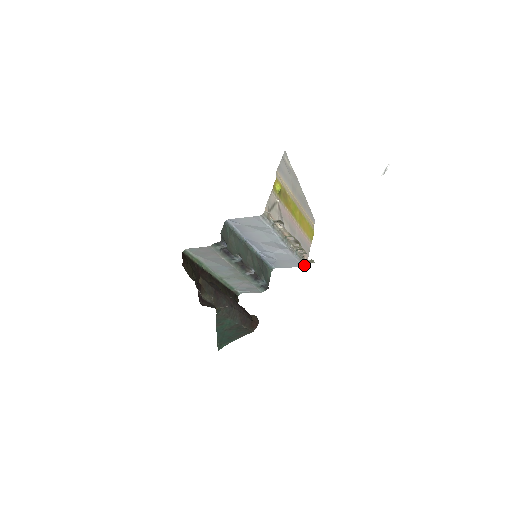
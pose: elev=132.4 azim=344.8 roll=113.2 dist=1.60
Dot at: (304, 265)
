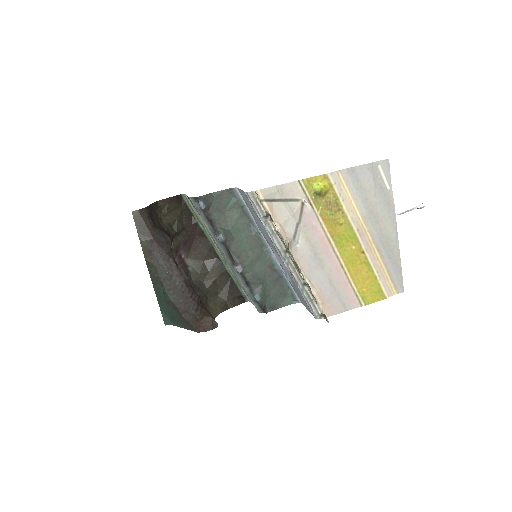
Dot at: (317, 317)
